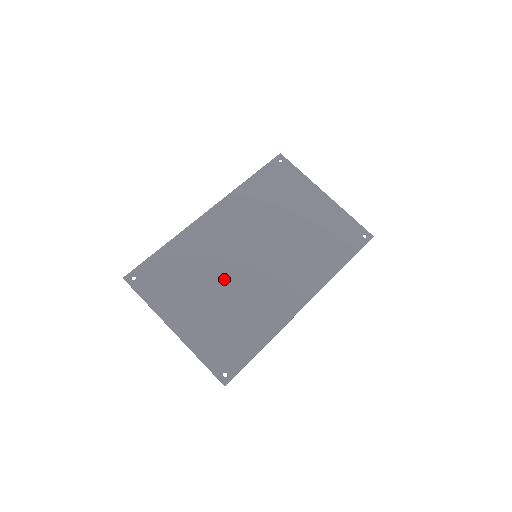
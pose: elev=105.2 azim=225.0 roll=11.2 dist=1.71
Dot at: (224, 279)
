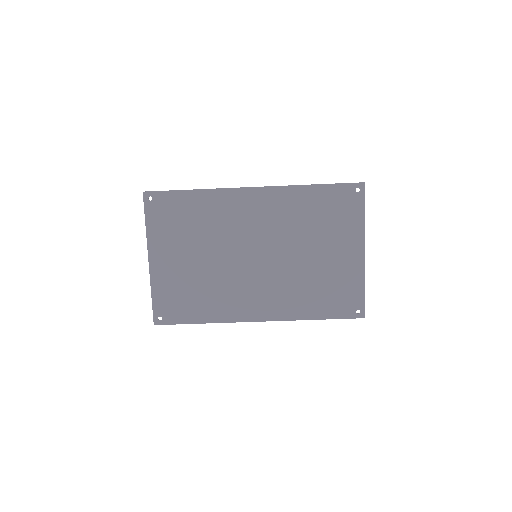
Dot at: (216, 254)
